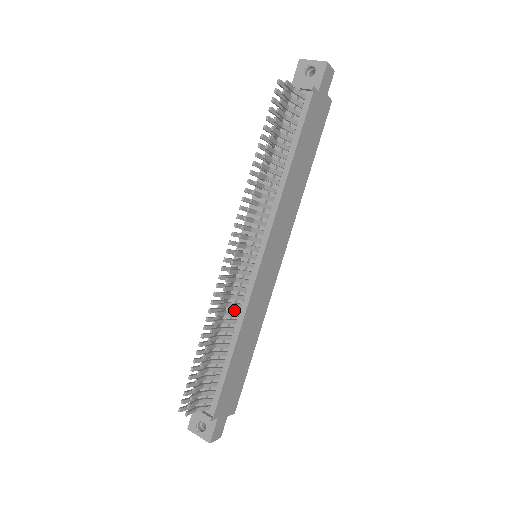
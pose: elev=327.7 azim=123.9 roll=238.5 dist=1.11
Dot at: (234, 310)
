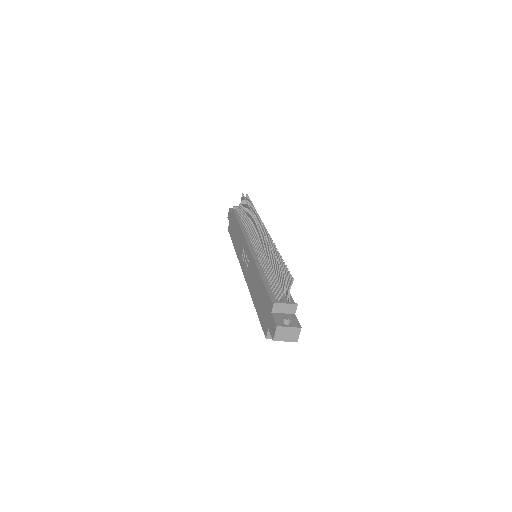
Dot at: occluded
